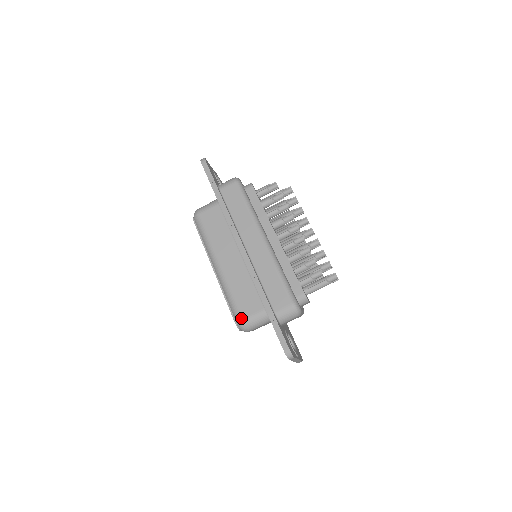
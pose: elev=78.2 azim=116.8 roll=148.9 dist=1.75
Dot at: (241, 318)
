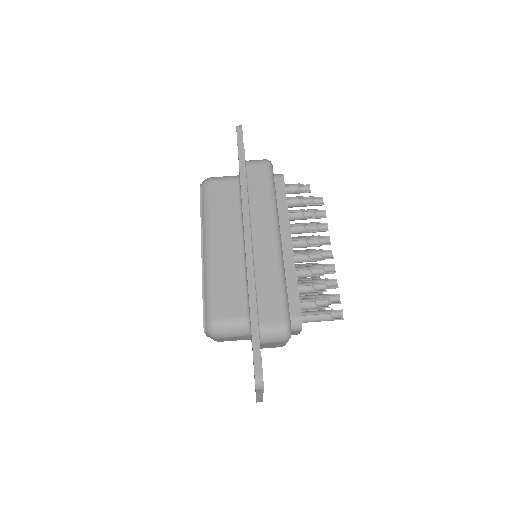
Dot at: (214, 317)
